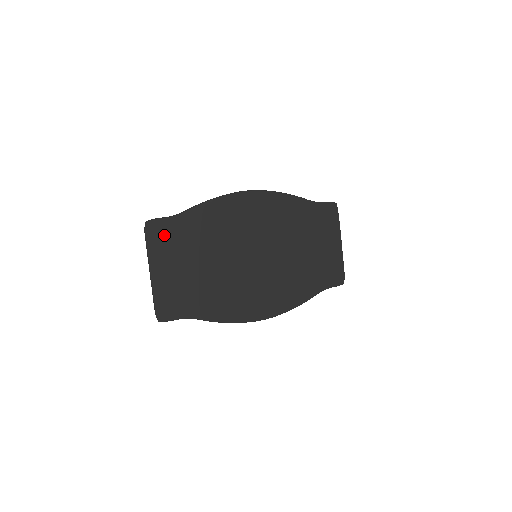
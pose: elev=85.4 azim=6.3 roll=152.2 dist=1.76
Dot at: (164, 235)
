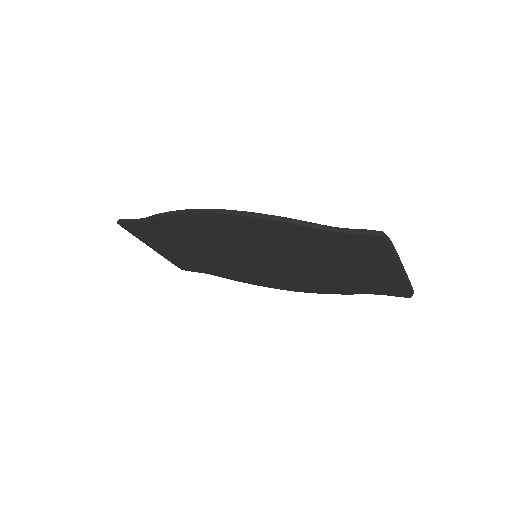
Dot at: (141, 232)
